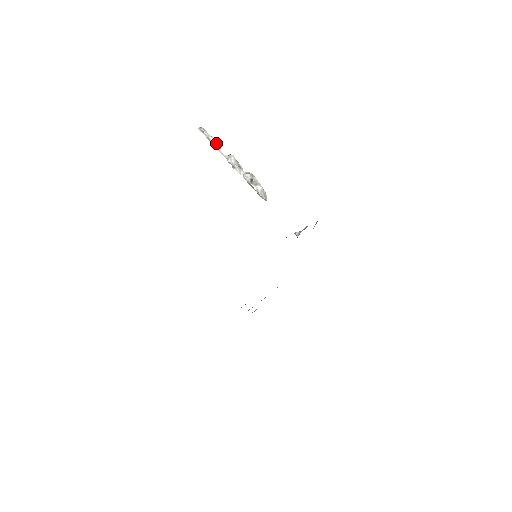
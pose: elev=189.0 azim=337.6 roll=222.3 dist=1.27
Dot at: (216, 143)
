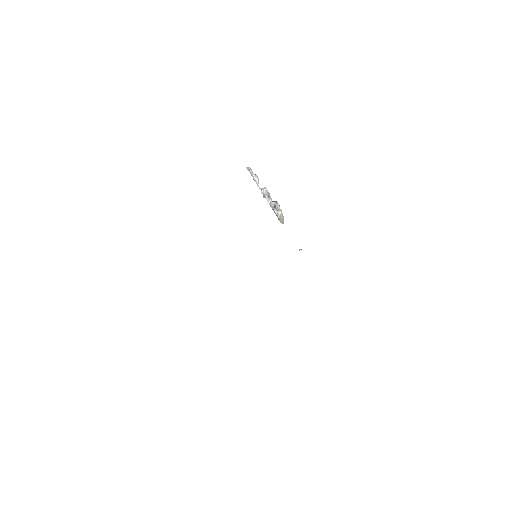
Dot at: (256, 178)
